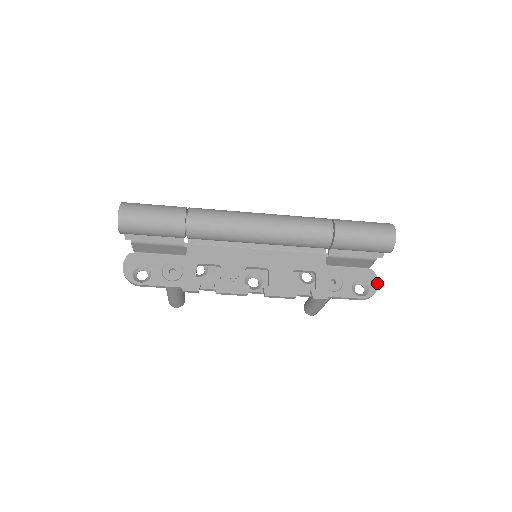
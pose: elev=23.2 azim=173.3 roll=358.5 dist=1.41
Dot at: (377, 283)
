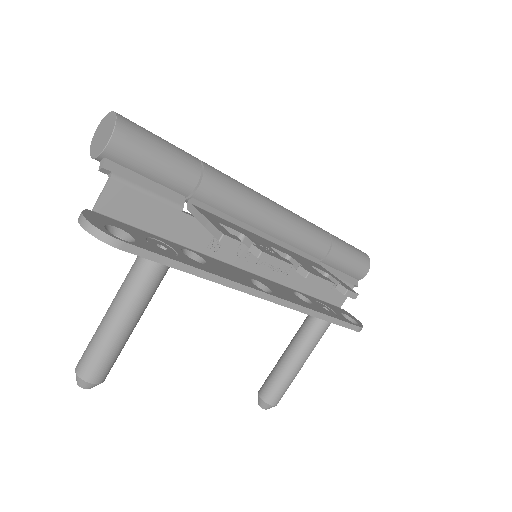
Dot at: occluded
